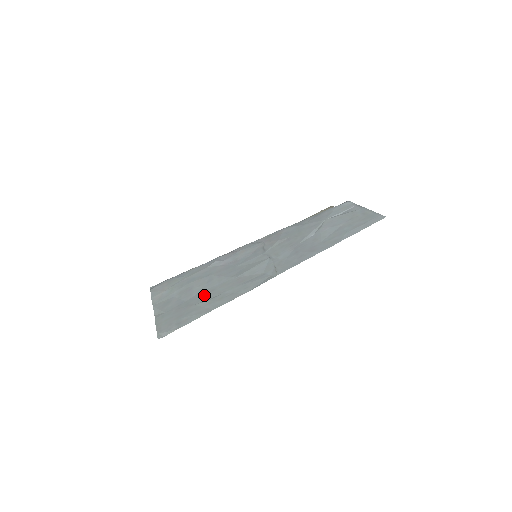
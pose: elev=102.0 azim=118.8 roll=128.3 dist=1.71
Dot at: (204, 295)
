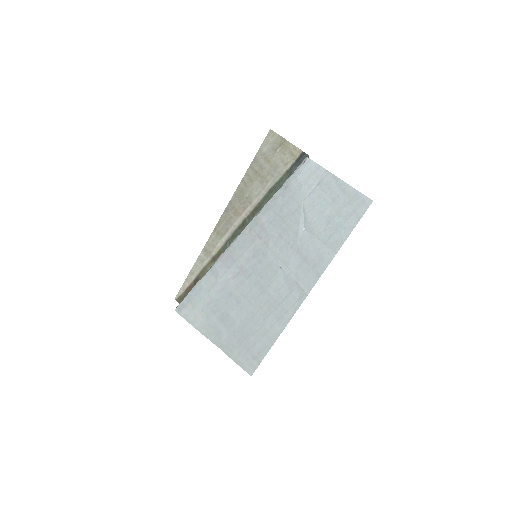
Dot at: (250, 323)
